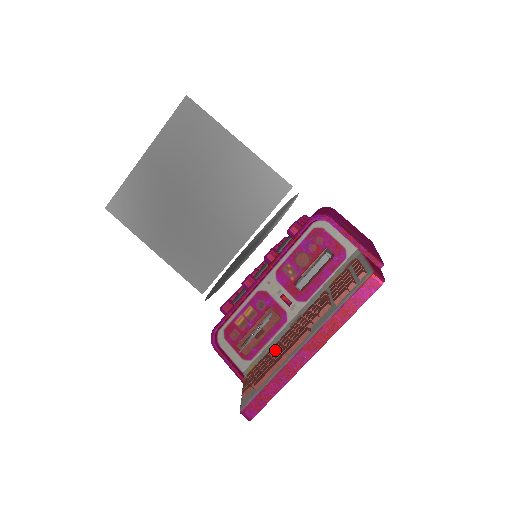
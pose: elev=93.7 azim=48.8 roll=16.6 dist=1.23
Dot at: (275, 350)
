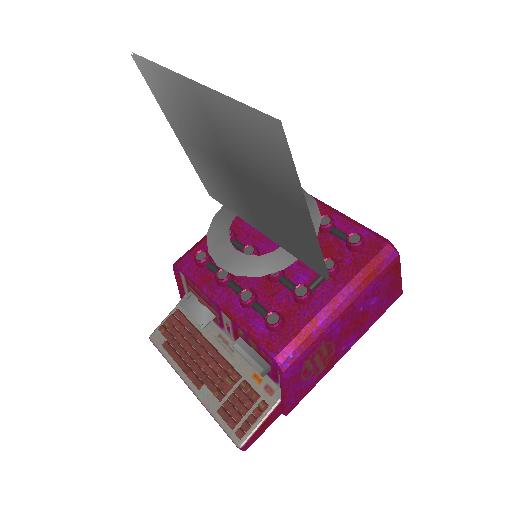
Dot at: (192, 342)
